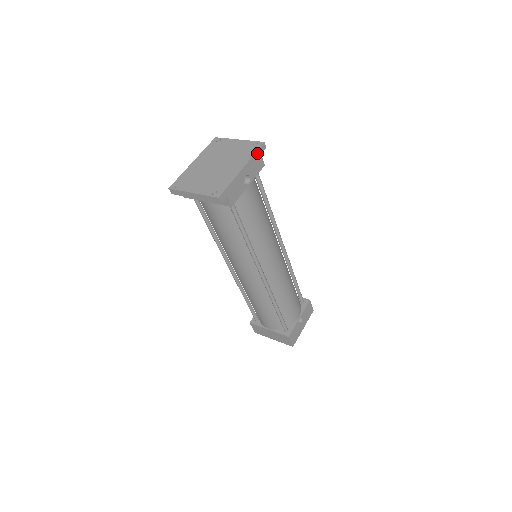
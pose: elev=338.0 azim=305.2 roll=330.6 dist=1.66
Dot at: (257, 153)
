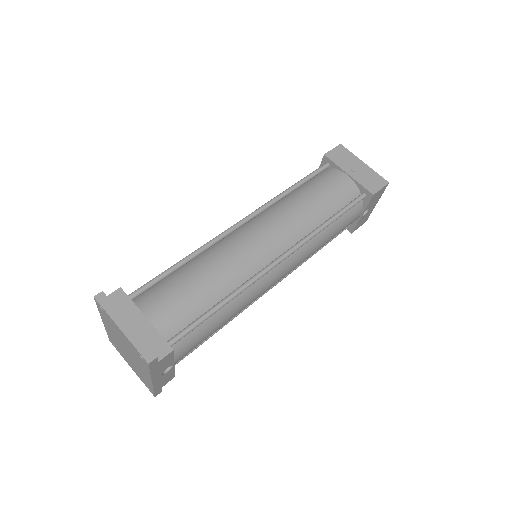
Dot at: (152, 369)
